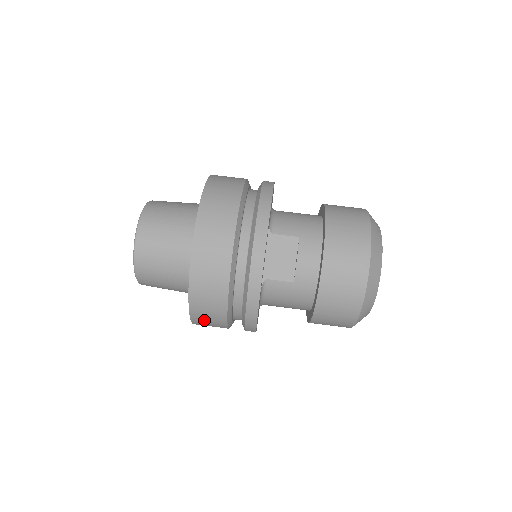
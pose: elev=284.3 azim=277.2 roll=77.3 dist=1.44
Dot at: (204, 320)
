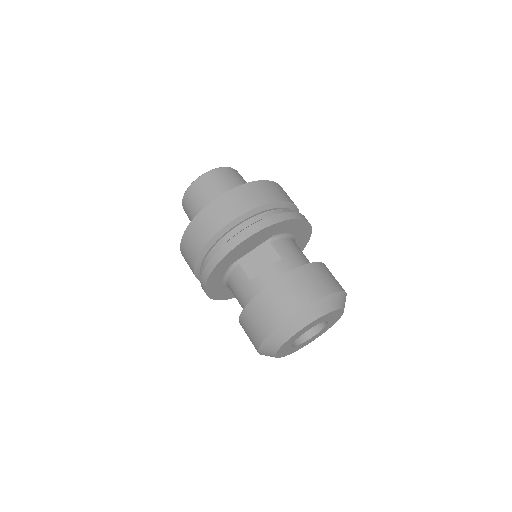
Dot at: (186, 252)
